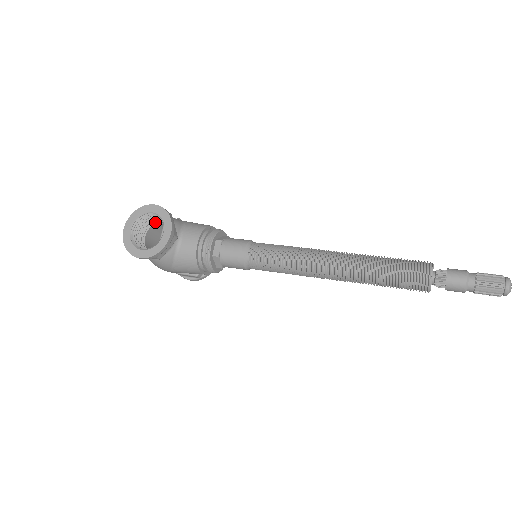
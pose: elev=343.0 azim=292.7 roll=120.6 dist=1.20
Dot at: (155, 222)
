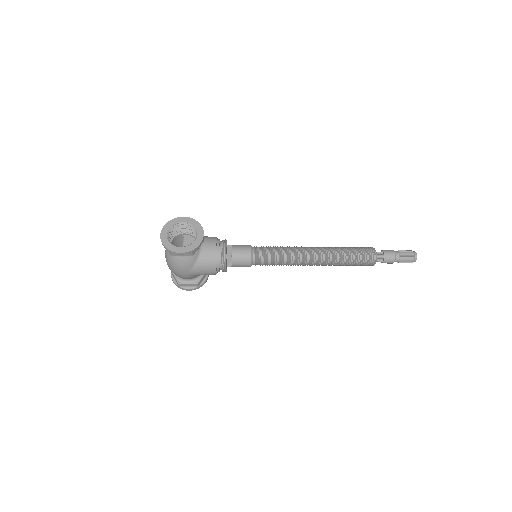
Dot at: (178, 234)
